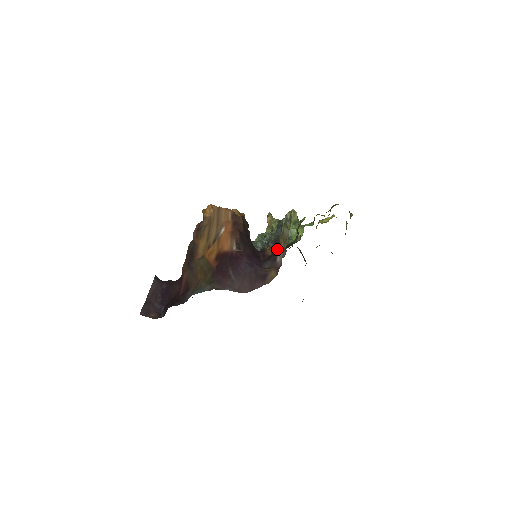
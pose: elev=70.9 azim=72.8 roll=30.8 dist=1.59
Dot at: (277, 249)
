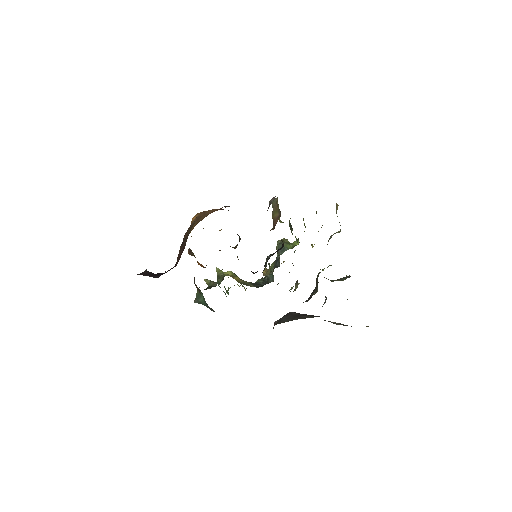
Dot at: (269, 201)
